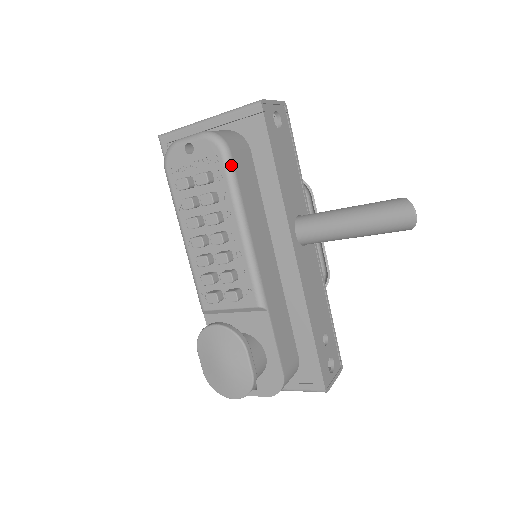
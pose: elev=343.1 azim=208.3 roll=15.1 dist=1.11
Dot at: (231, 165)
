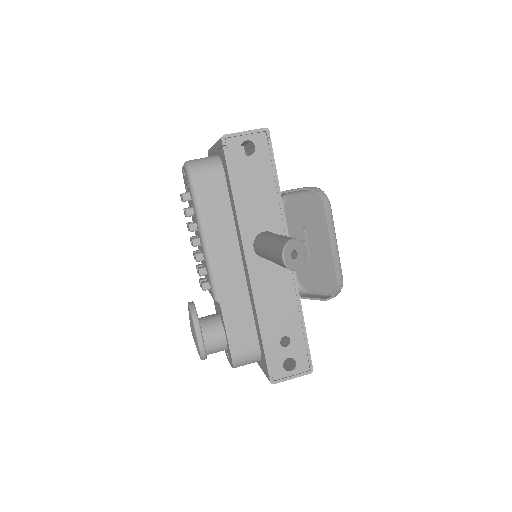
Dot at: (194, 190)
